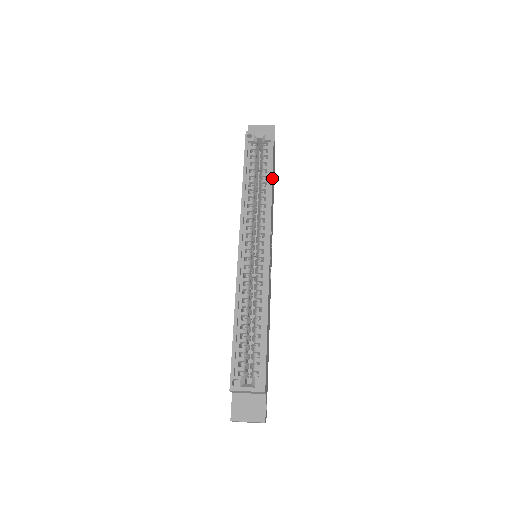
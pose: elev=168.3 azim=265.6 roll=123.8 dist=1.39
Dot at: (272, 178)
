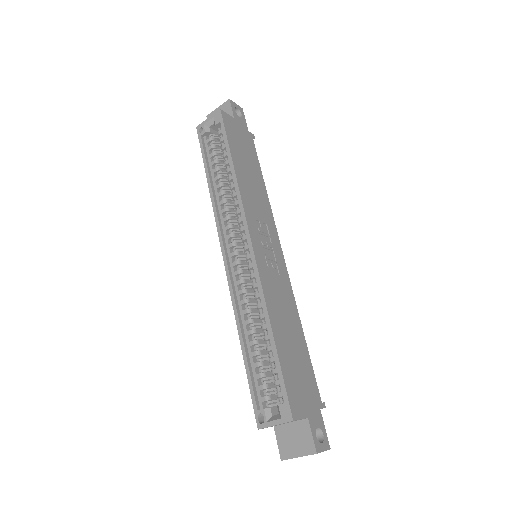
Dot at: (233, 163)
